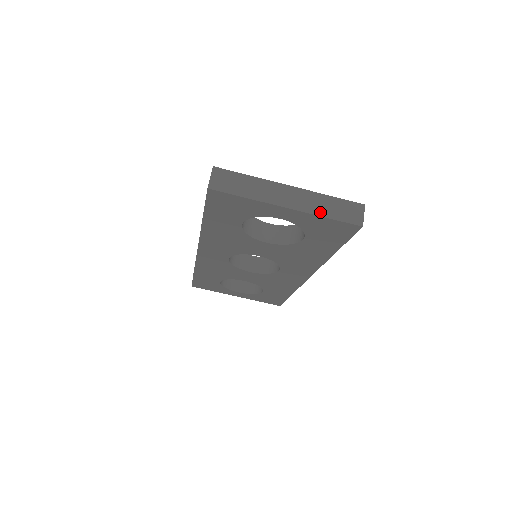
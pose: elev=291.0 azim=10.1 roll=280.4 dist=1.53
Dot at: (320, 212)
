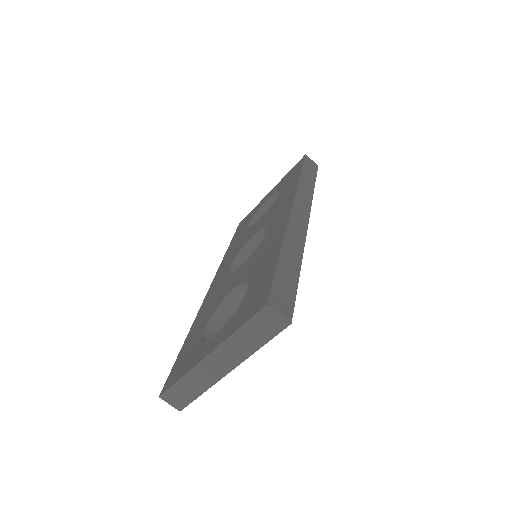
Dot at: (250, 350)
